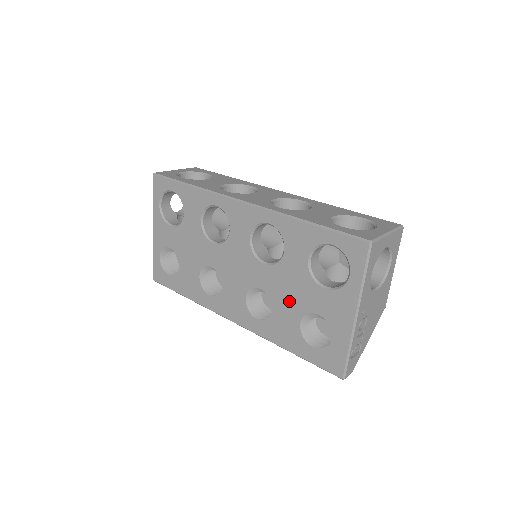
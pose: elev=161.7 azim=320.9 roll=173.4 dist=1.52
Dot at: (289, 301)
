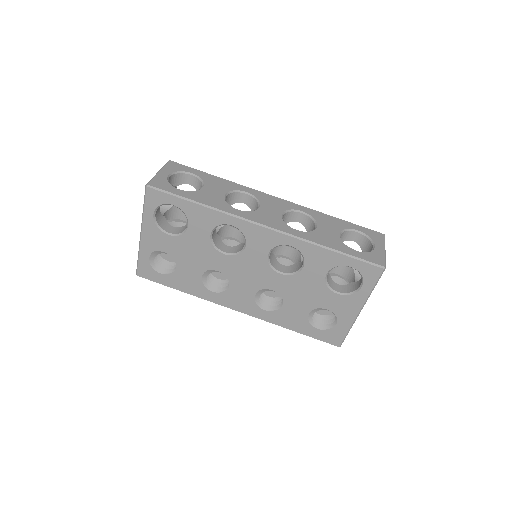
Dot at: (301, 300)
